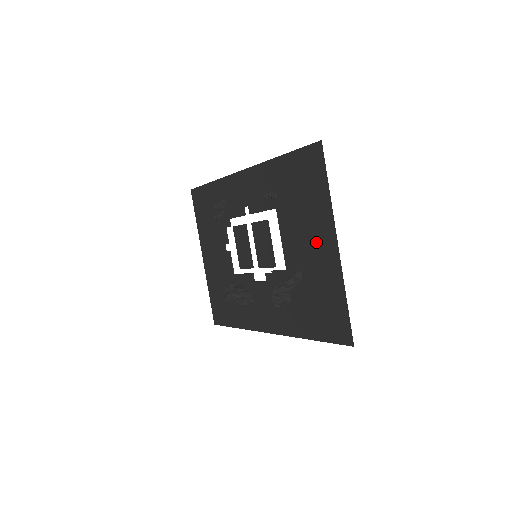
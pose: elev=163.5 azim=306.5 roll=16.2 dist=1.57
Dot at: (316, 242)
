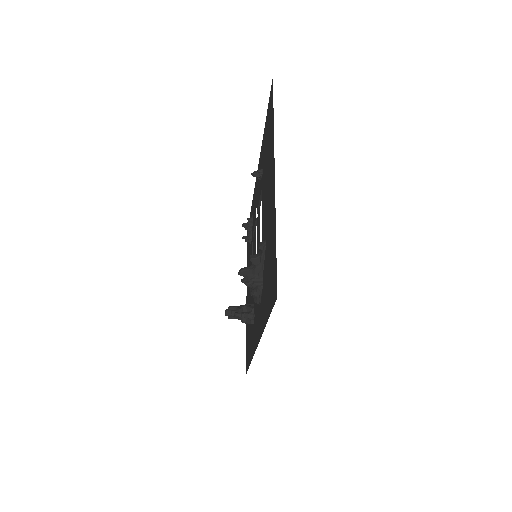
Dot at: (269, 190)
